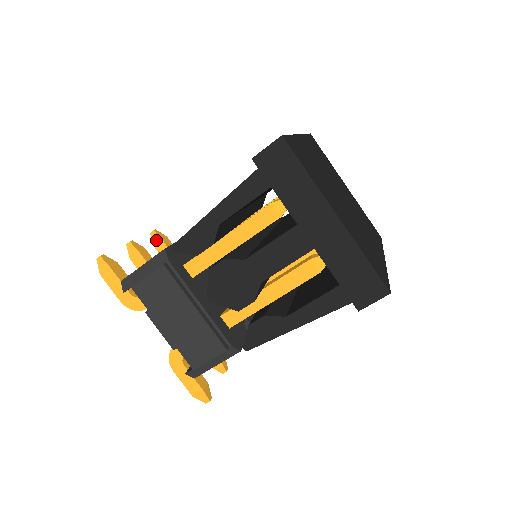
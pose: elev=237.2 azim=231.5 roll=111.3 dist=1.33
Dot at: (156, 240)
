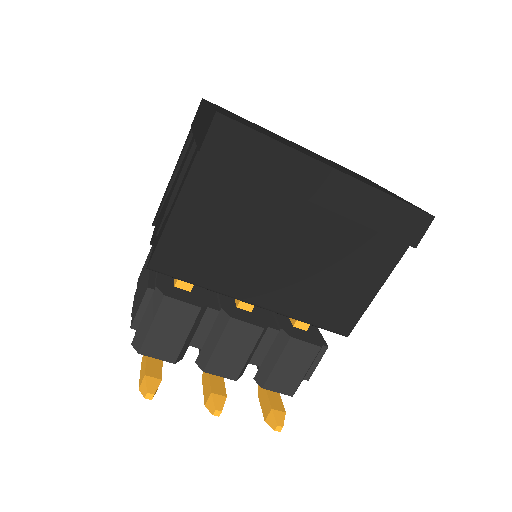
Dot at: occluded
